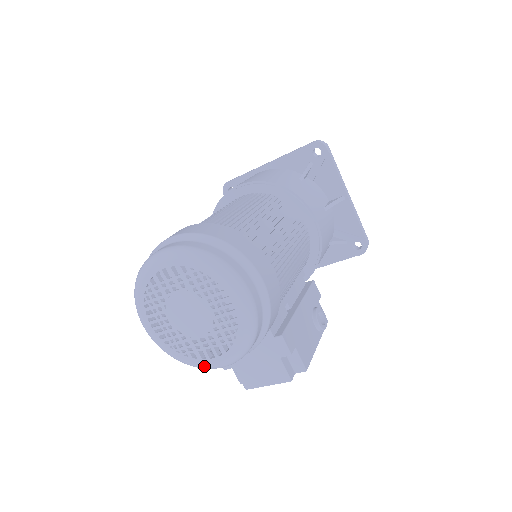
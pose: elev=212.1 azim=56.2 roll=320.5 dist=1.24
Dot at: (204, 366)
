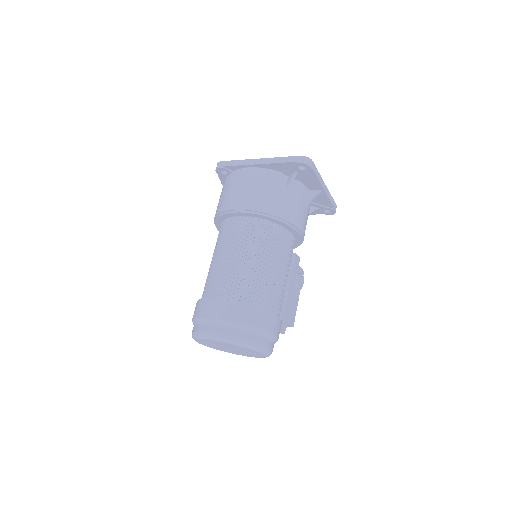
Dot at: occluded
